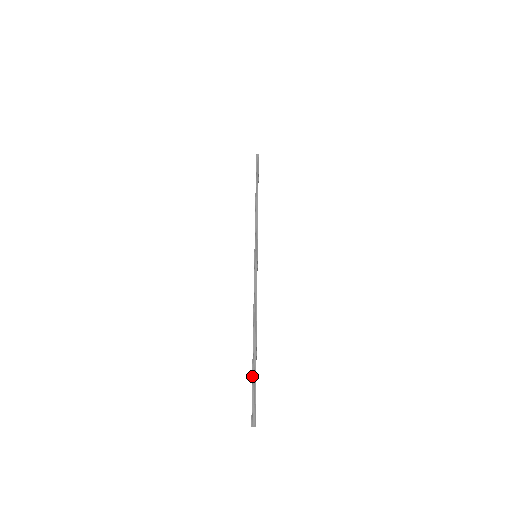
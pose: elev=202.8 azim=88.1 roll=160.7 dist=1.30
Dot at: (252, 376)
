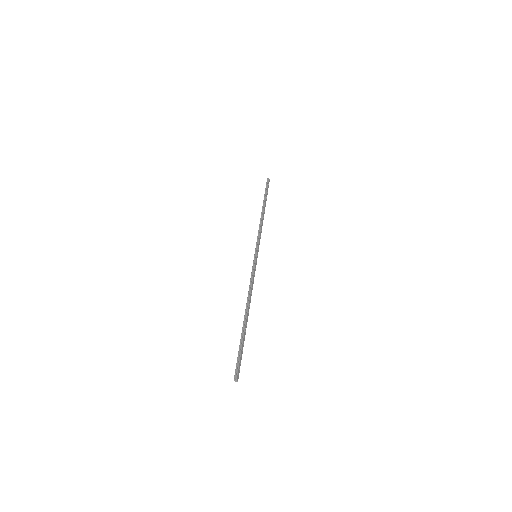
Dot at: occluded
